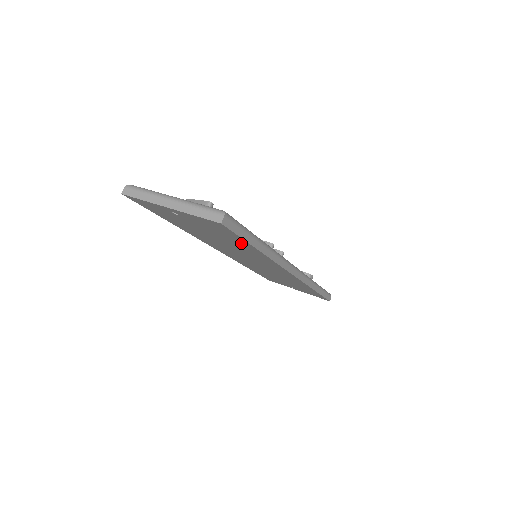
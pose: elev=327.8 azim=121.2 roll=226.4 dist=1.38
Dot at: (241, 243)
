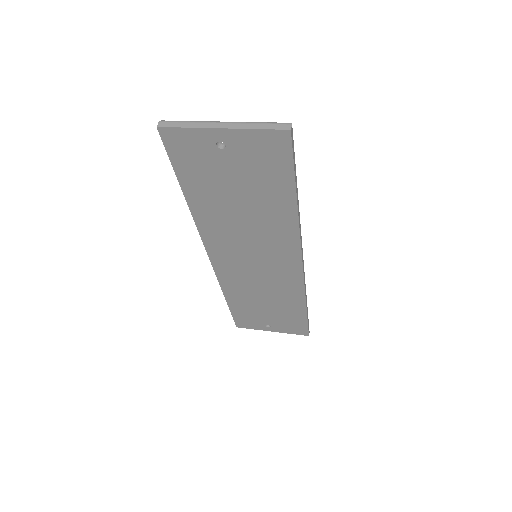
Dot at: (279, 191)
